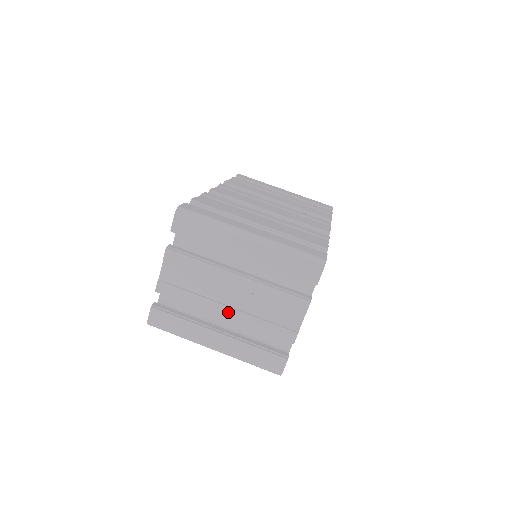
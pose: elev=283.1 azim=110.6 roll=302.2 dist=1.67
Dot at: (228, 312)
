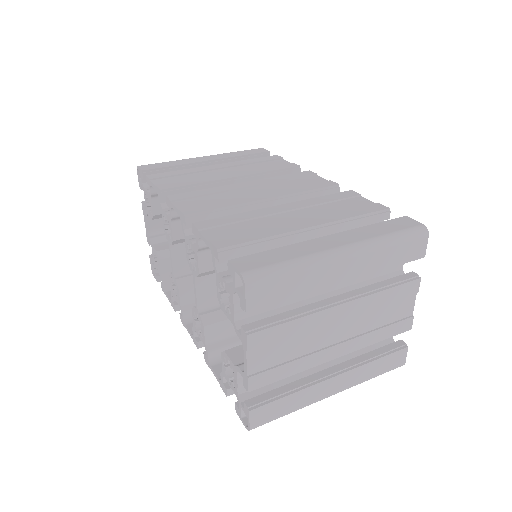
Dot at: (341, 349)
